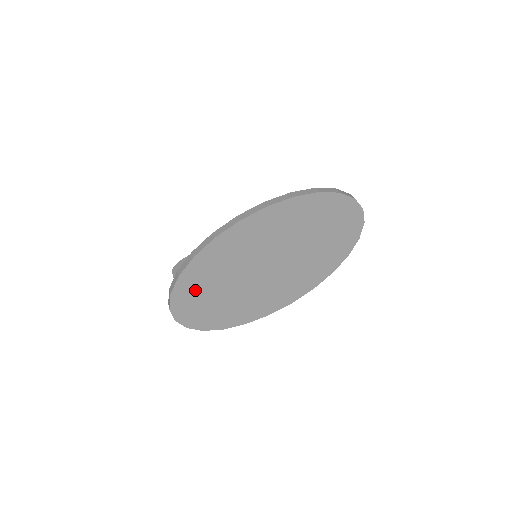
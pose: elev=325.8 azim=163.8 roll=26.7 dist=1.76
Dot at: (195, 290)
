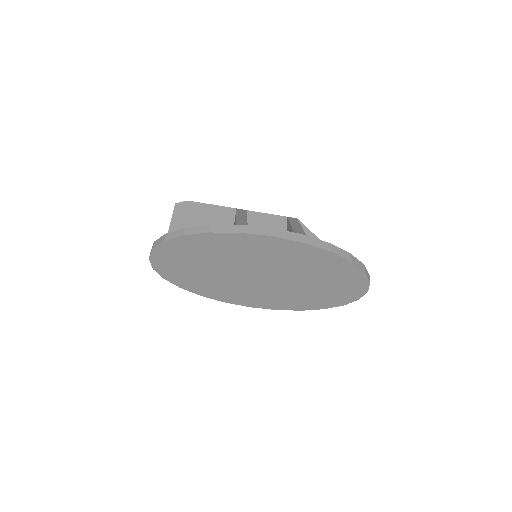
Dot at: (187, 252)
